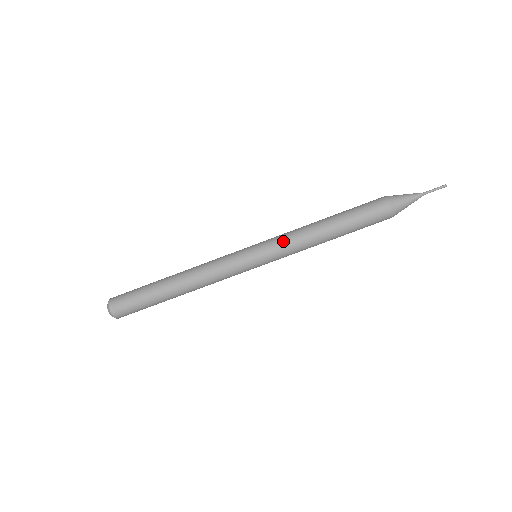
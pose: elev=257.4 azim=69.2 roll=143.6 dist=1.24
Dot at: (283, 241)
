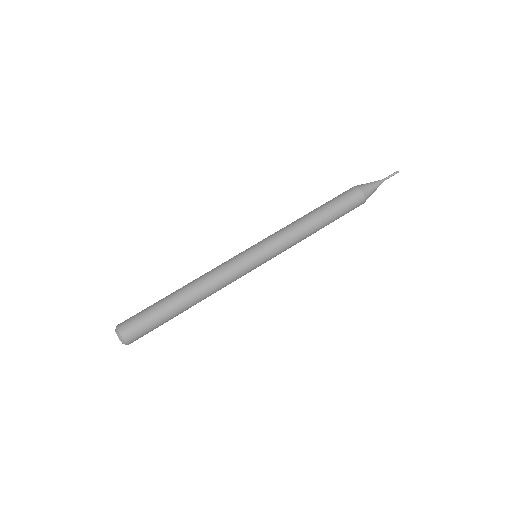
Dot at: (280, 236)
